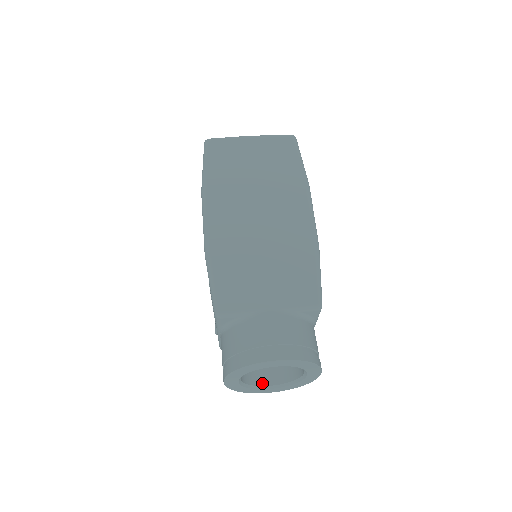
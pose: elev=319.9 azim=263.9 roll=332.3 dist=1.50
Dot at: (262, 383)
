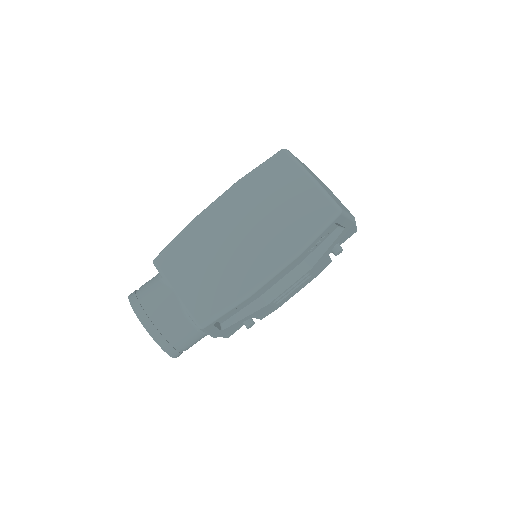
Dot at: occluded
